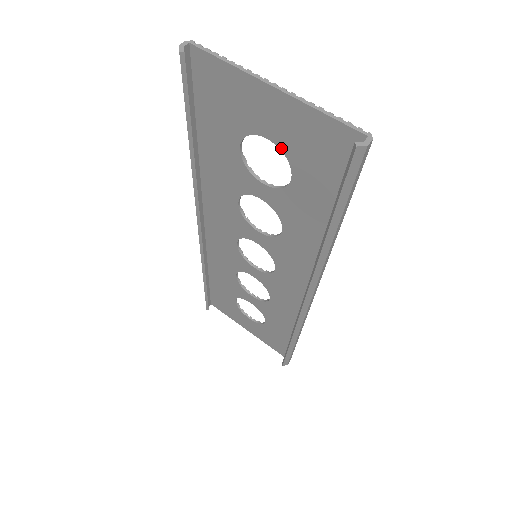
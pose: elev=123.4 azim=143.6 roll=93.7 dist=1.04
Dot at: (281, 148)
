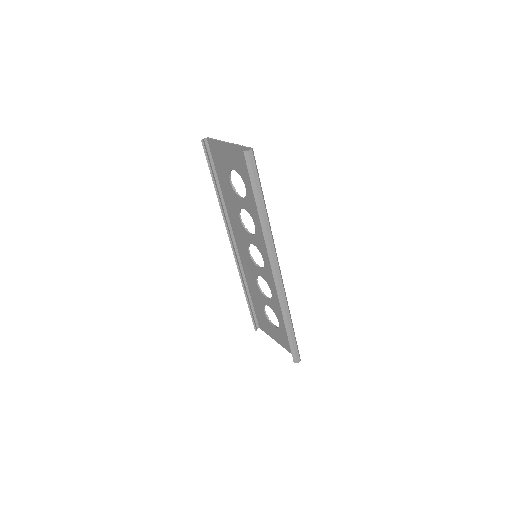
Dot at: (238, 172)
